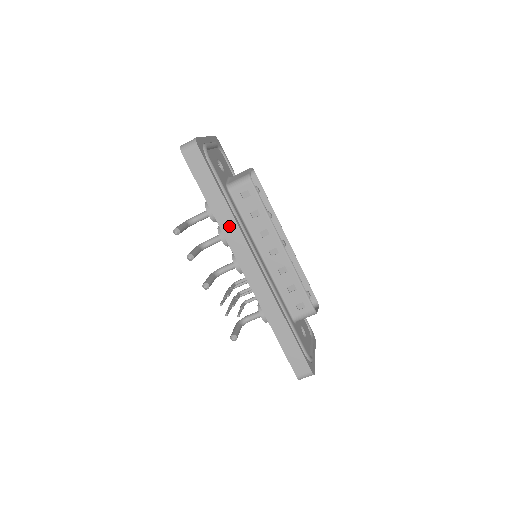
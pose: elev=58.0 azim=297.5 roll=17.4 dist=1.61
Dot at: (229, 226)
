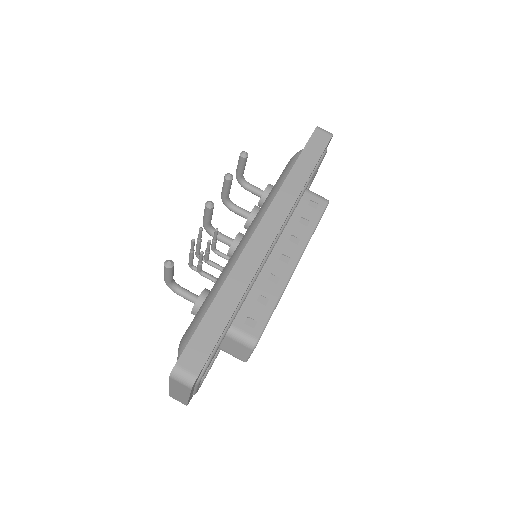
Dot at: (291, 191)
